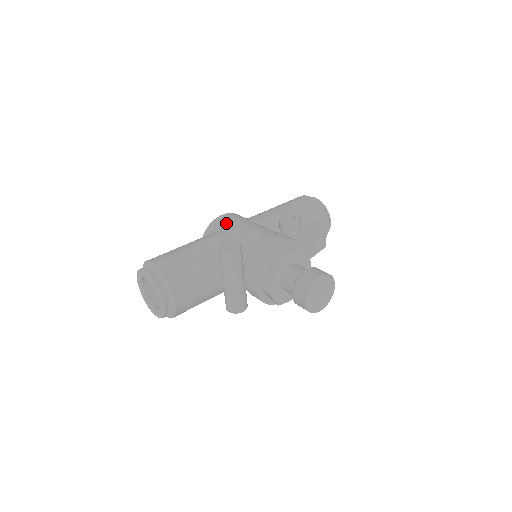
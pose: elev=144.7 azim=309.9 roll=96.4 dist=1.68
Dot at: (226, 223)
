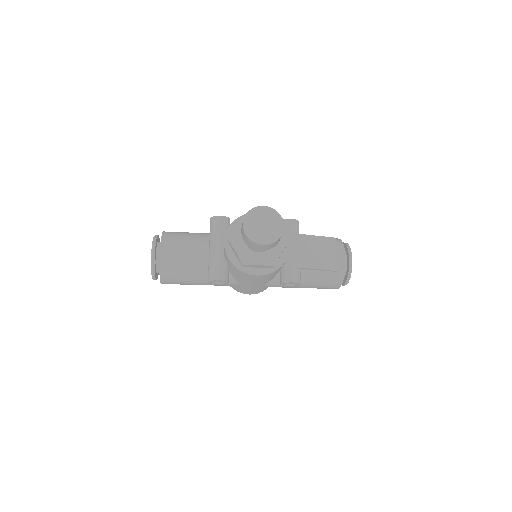
Dot at: occluded
